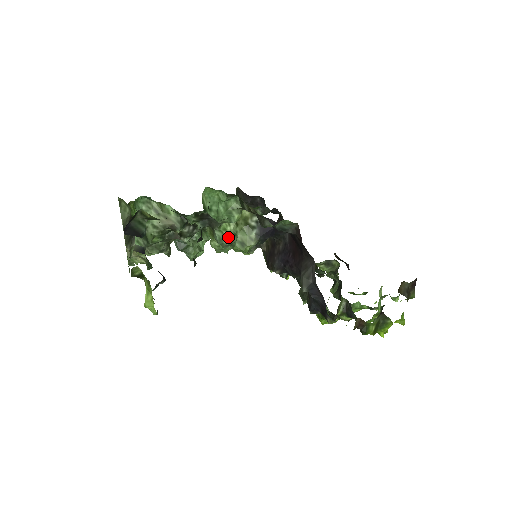
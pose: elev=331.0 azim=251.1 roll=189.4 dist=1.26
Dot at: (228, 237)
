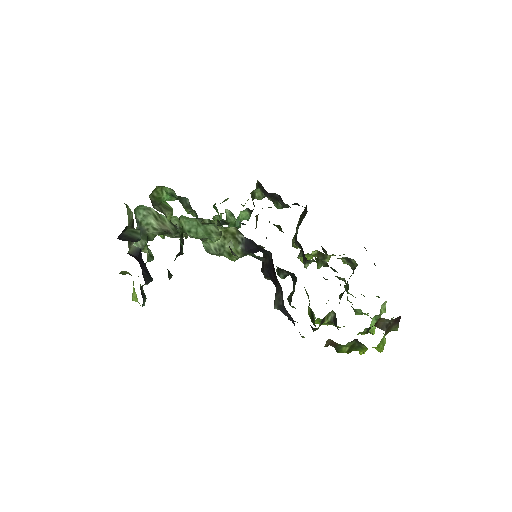
Dot at: (214, 248)
